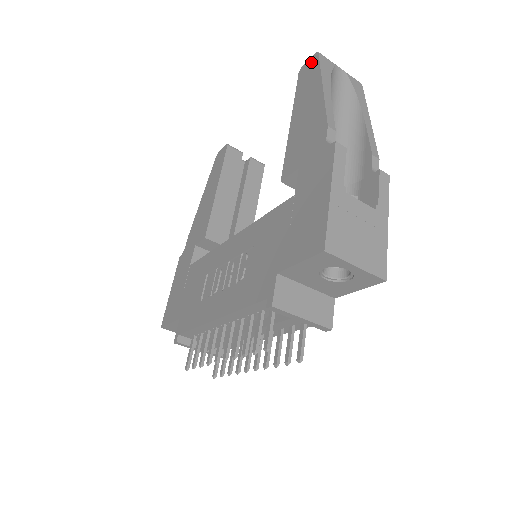
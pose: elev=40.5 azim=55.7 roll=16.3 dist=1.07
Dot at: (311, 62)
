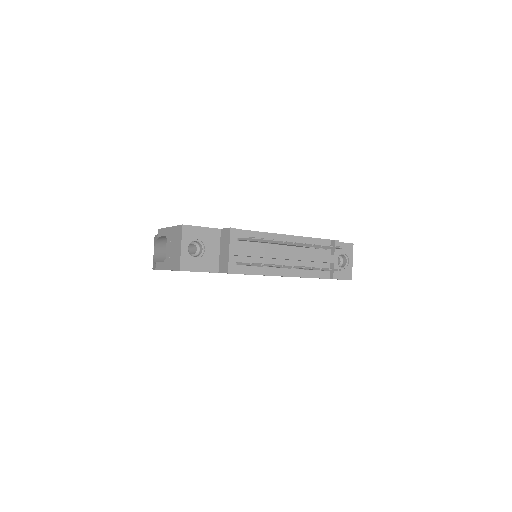
Dot at: occluded
